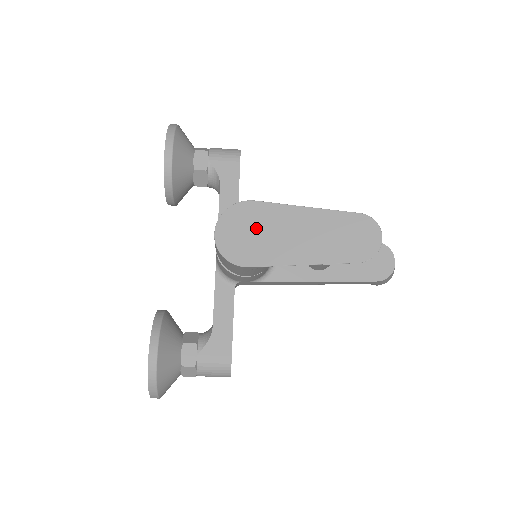
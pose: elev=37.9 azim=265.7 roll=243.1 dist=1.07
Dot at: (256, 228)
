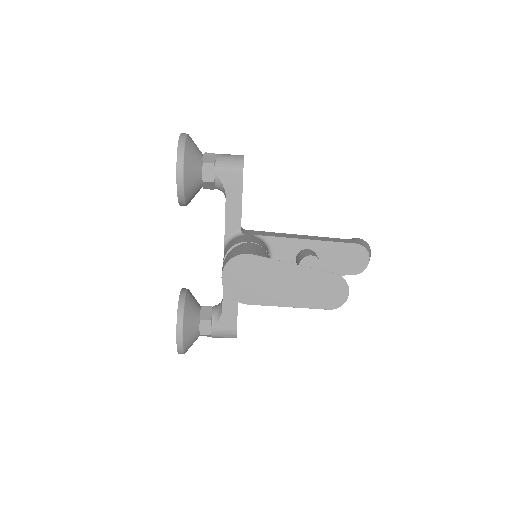
Dot at: (254, 276)
